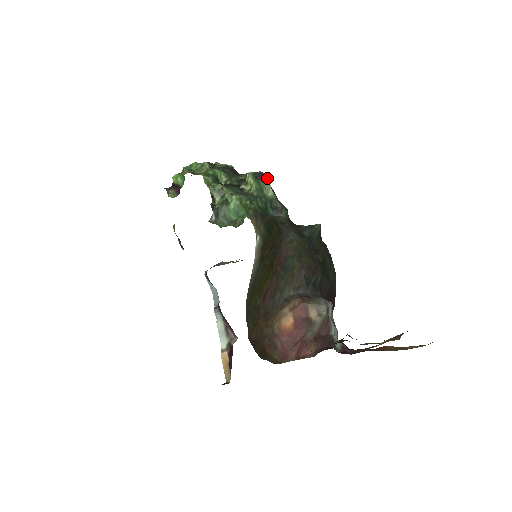
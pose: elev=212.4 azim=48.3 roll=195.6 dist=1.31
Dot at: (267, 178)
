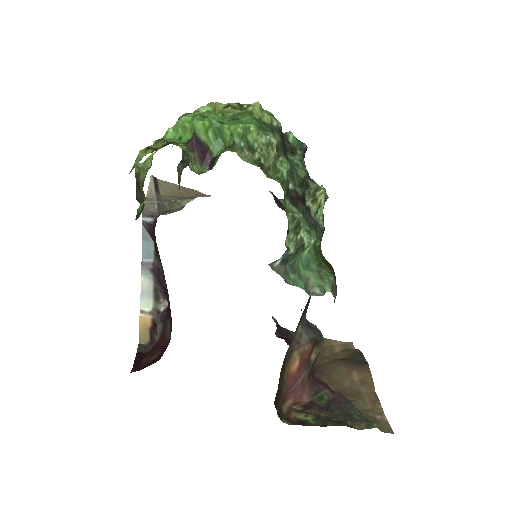
Dot at: occluded
